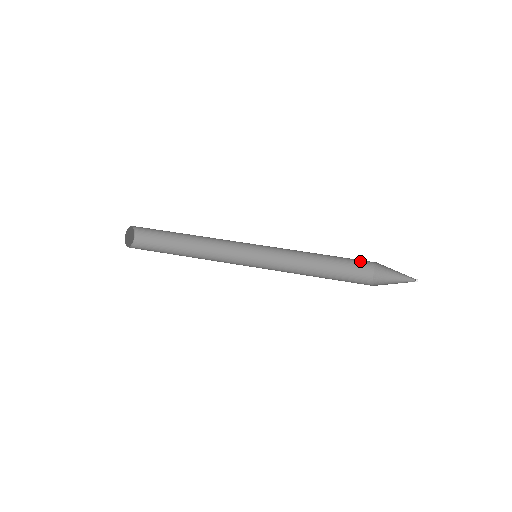
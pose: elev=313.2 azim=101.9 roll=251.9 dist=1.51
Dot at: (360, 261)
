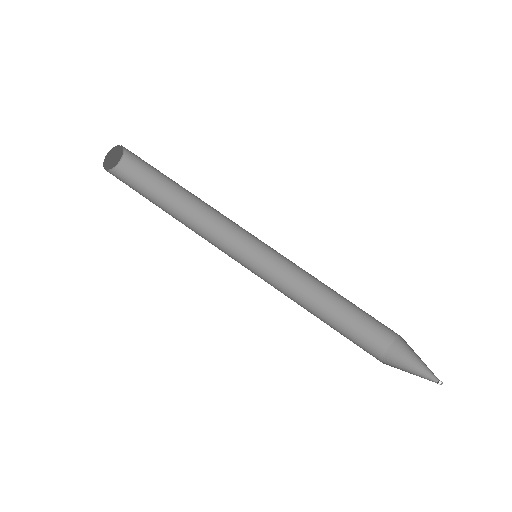
Dot at: (377, 327)
